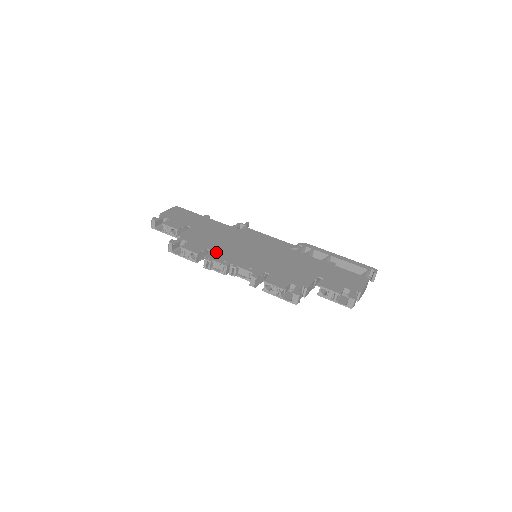
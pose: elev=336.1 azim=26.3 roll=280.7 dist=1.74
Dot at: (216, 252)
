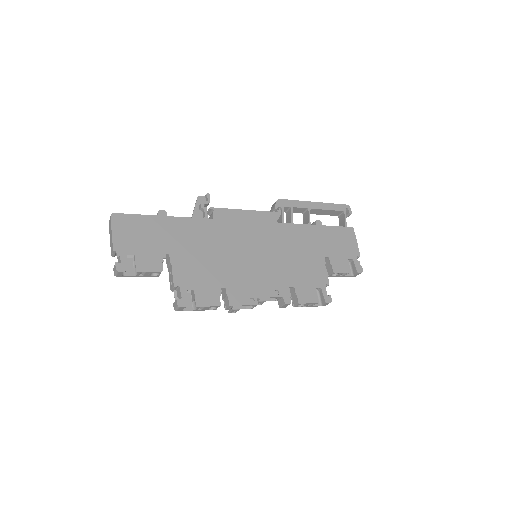
Dot at: (232, 288)
